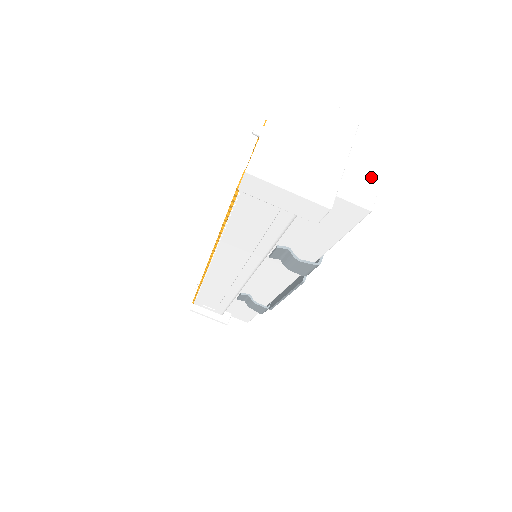
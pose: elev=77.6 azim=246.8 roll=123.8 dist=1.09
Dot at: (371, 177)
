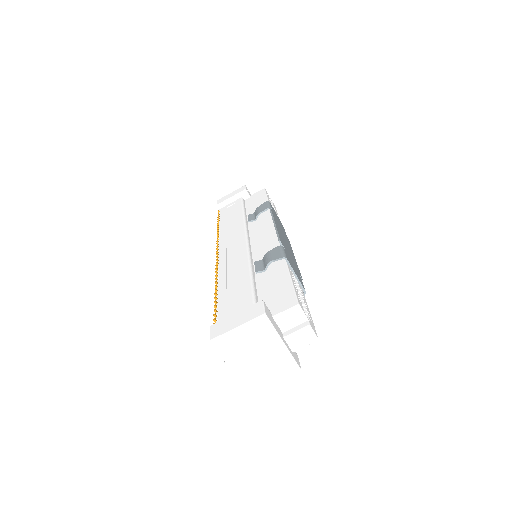
Dot at: (300, 315)
